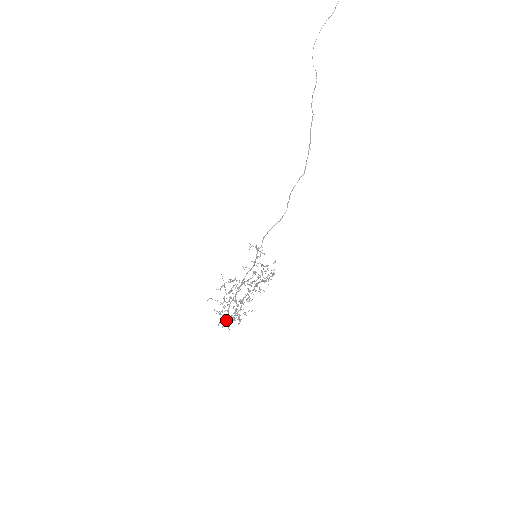
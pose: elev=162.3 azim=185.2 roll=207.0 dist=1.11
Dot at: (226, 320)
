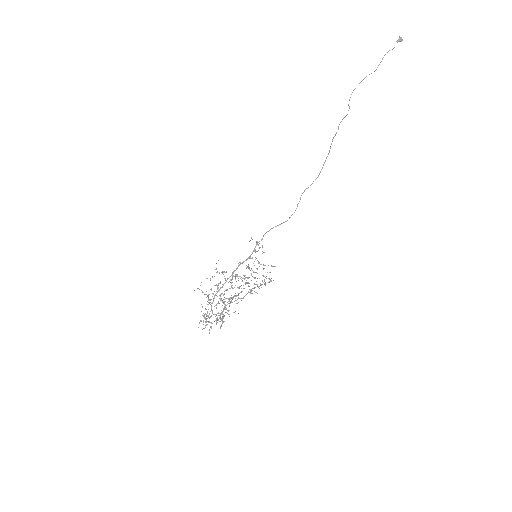
Dot at: (209, 322)
